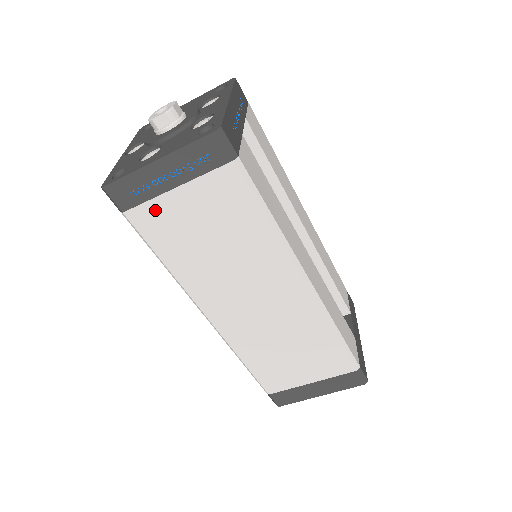
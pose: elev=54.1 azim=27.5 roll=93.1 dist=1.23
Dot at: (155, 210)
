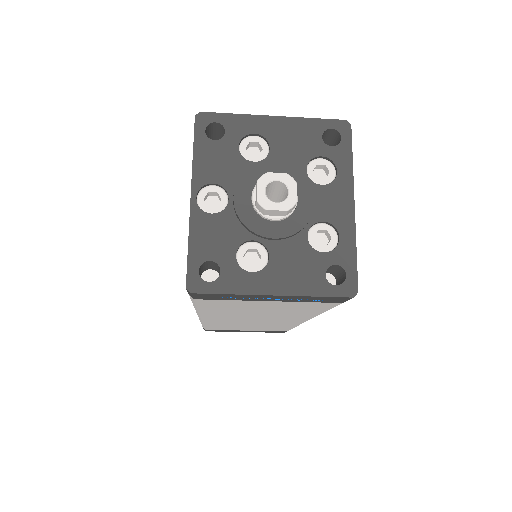
Dot at: (230, 302)
